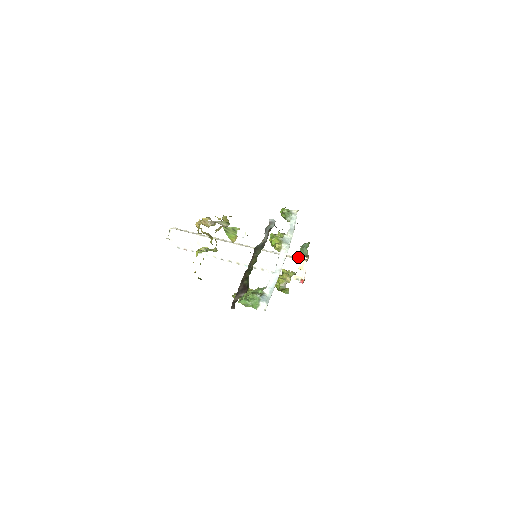
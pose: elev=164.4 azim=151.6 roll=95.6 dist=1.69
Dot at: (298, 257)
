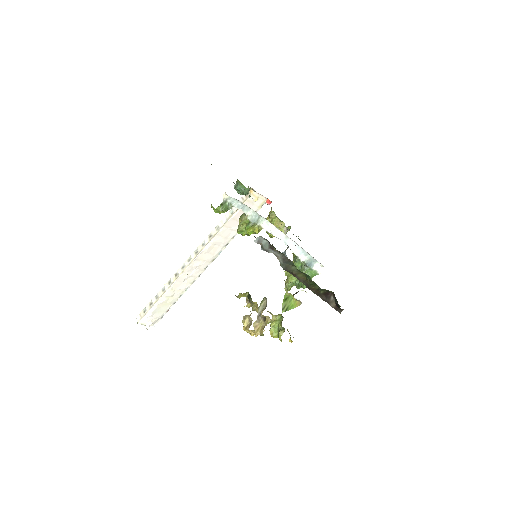
Dot at: (241, 197)
